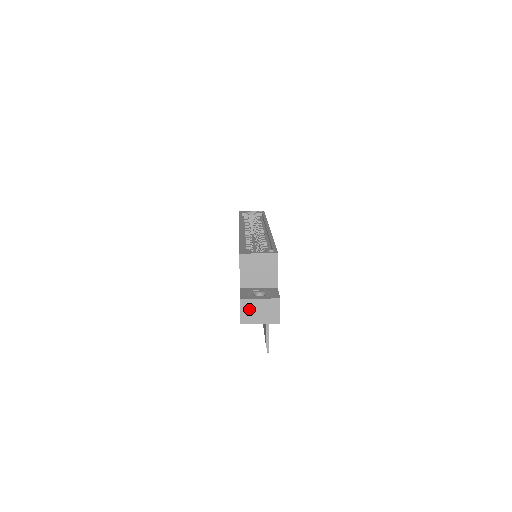
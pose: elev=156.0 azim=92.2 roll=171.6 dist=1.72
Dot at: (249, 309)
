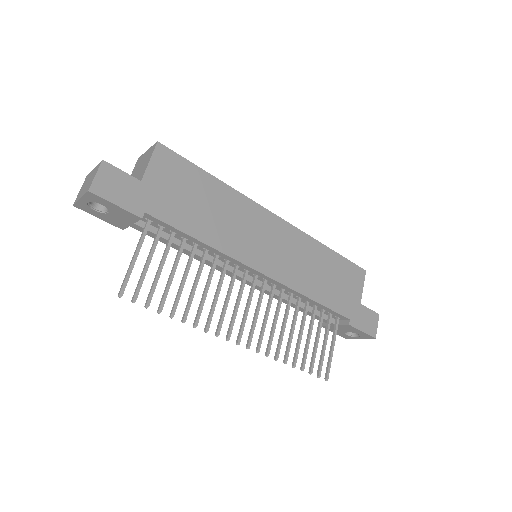
Dot at: (84, 185)
